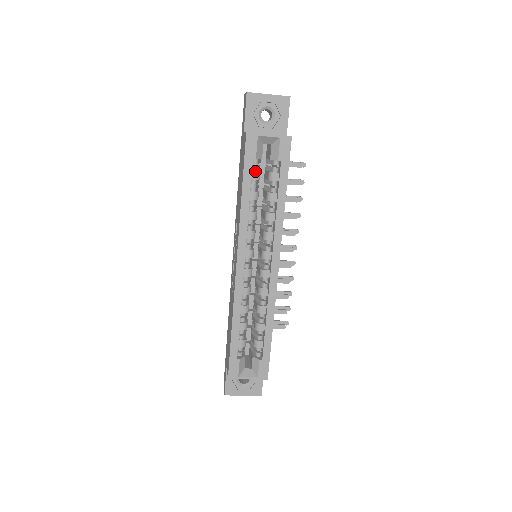
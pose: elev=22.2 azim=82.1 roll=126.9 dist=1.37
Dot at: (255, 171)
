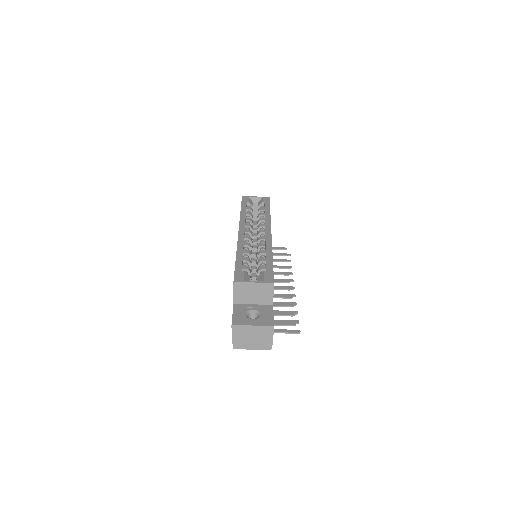
Dot at: (249, 207)
